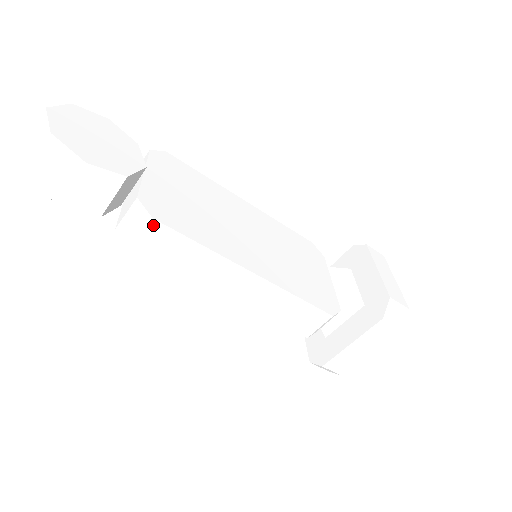
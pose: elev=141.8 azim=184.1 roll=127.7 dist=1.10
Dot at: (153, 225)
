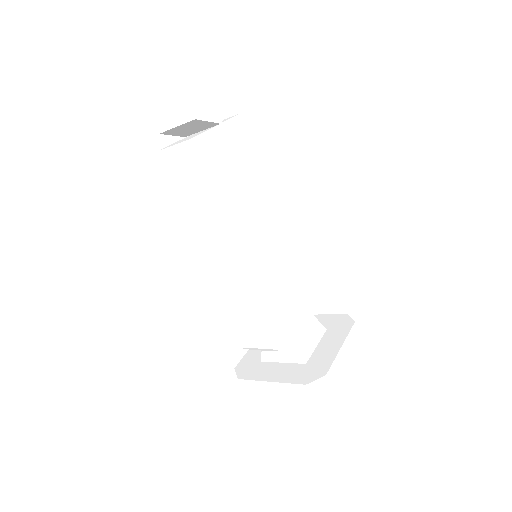
Dot at: (183, 169)
